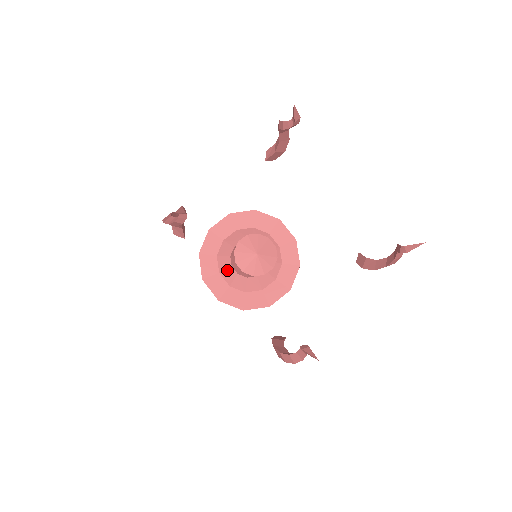
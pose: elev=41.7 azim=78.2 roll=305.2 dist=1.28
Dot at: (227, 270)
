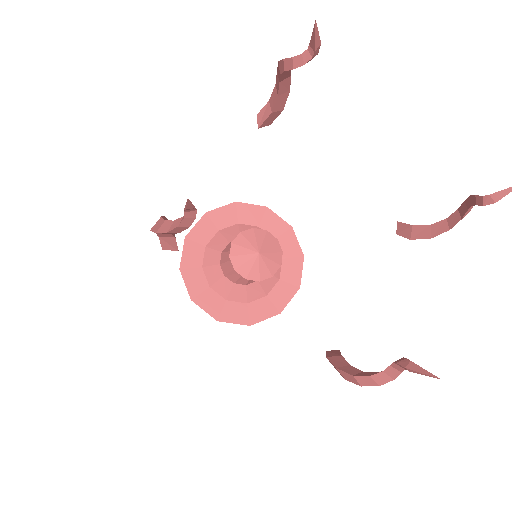
Dot at: (219, 281)
